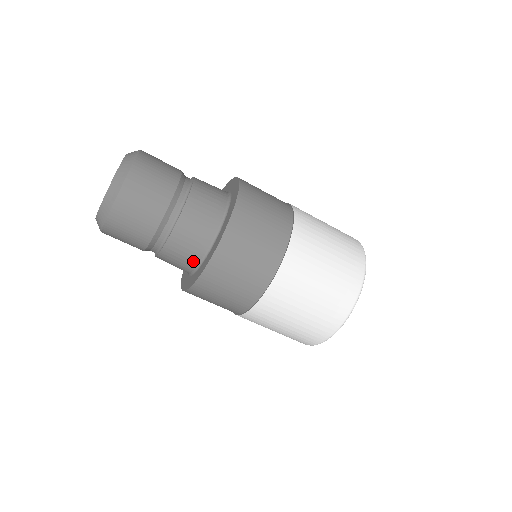
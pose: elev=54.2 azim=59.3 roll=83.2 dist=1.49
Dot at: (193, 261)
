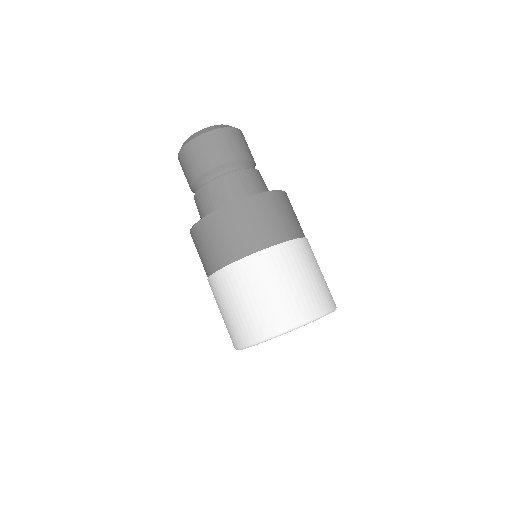
Dot at: (251, 193)
